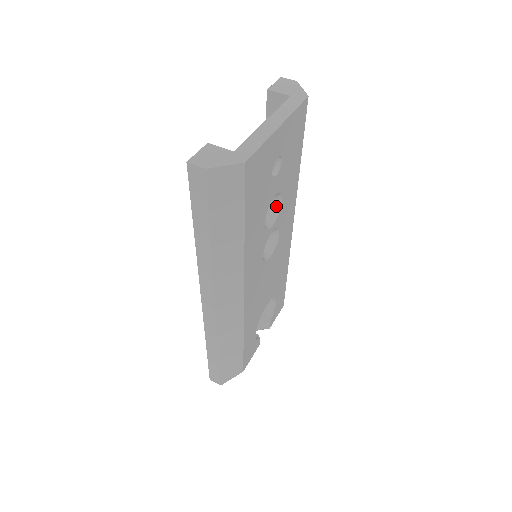
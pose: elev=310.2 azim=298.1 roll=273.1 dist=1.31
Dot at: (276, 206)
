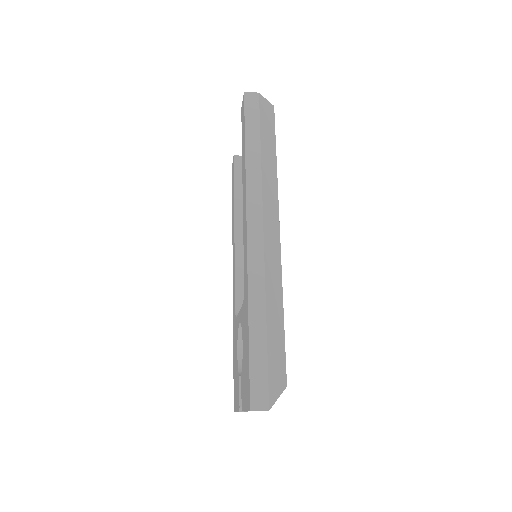
Dot at: occluded
